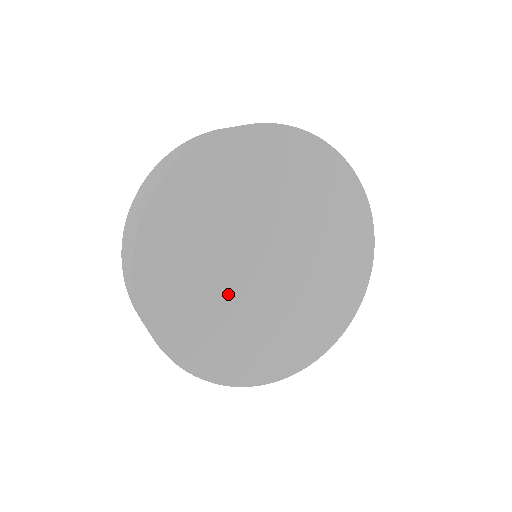
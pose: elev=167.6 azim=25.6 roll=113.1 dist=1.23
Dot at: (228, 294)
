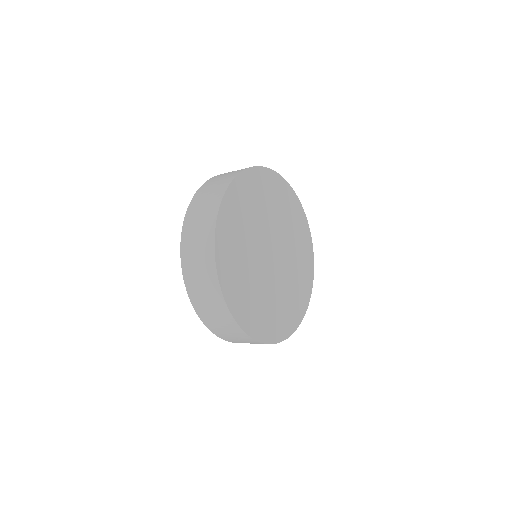
Dot at: (253, 263)
